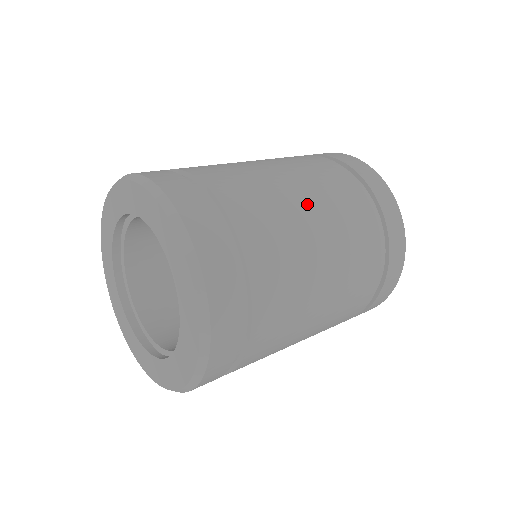
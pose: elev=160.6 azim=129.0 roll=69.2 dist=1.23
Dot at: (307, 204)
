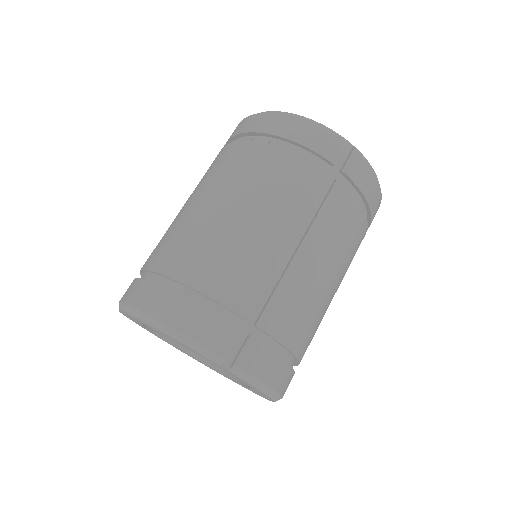
Dot at: occluded
